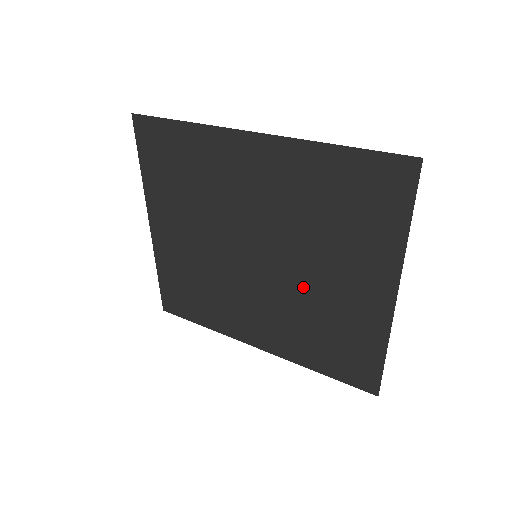
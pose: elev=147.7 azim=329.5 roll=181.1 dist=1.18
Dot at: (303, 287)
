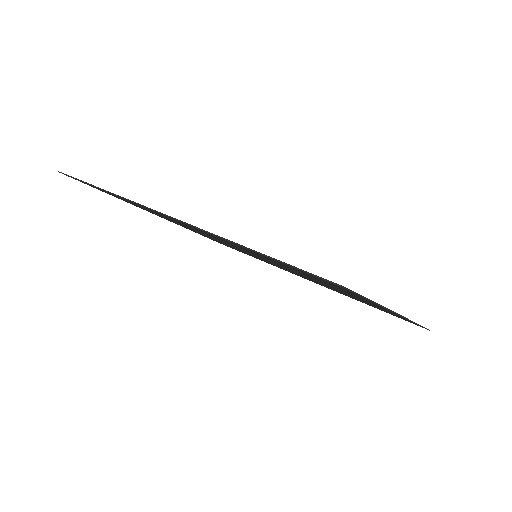
Dot at: occluded
